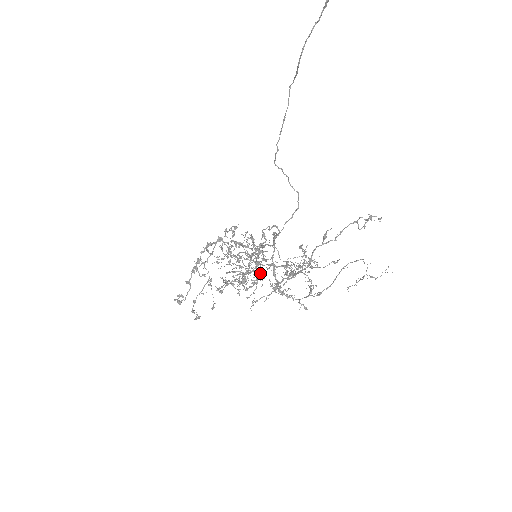
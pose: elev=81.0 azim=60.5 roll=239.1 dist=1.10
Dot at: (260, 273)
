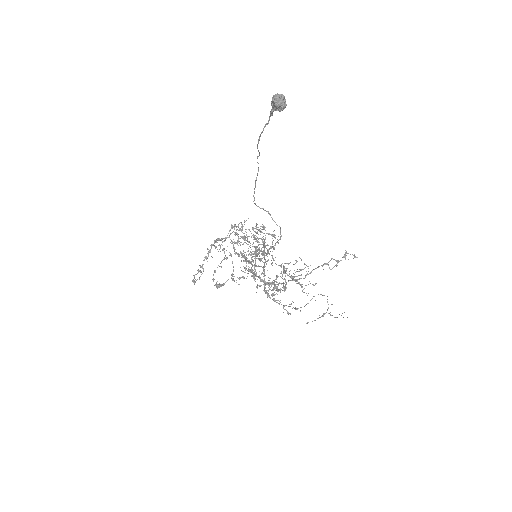
Dot at: occluded
